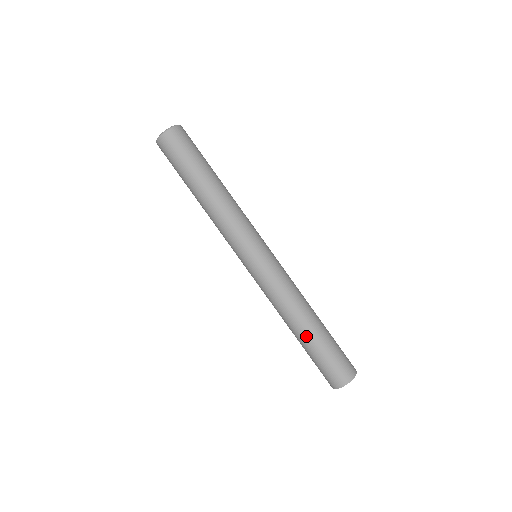
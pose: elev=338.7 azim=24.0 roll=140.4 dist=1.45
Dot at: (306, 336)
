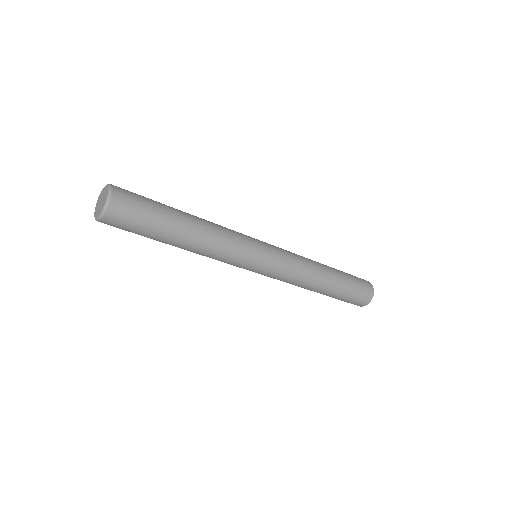
Dot at: (332, 288)
